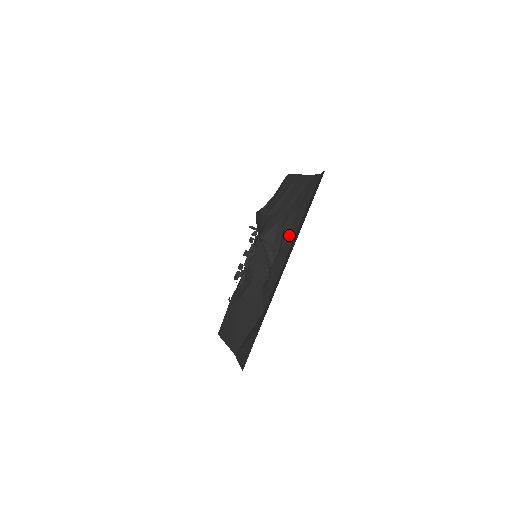
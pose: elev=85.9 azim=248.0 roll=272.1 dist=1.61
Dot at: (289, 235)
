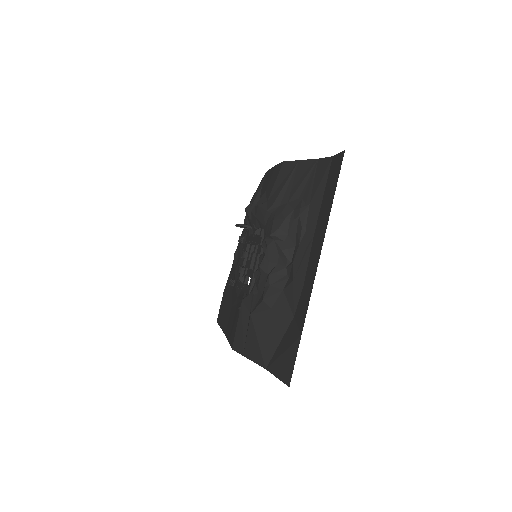
Dot at: (307, 228)
